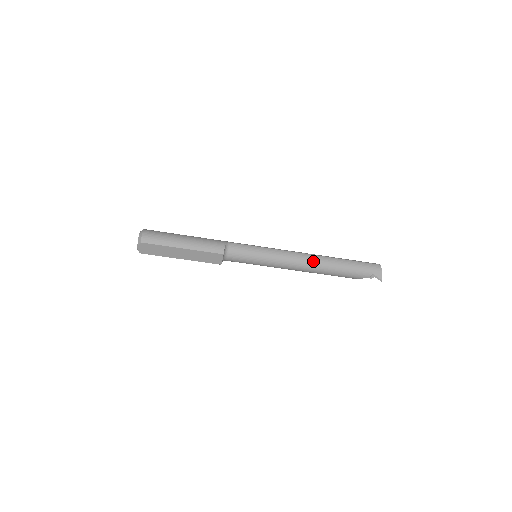
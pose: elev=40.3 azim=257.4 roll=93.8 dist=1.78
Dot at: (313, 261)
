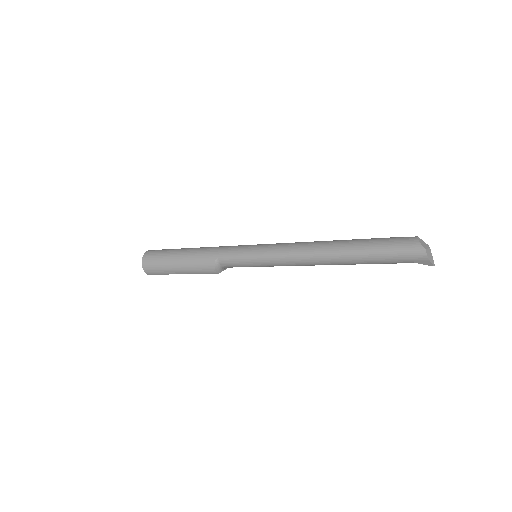
Dot at: (320, 262)
